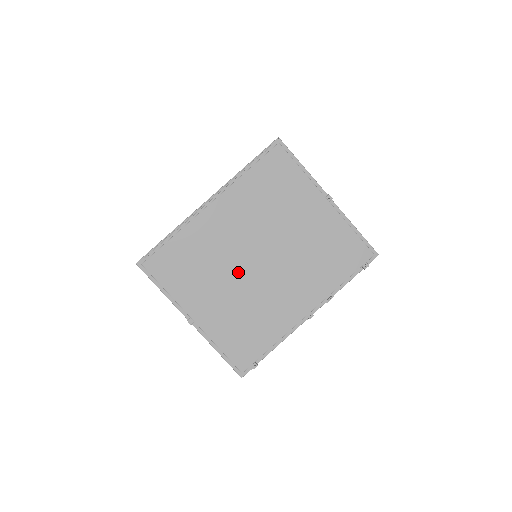
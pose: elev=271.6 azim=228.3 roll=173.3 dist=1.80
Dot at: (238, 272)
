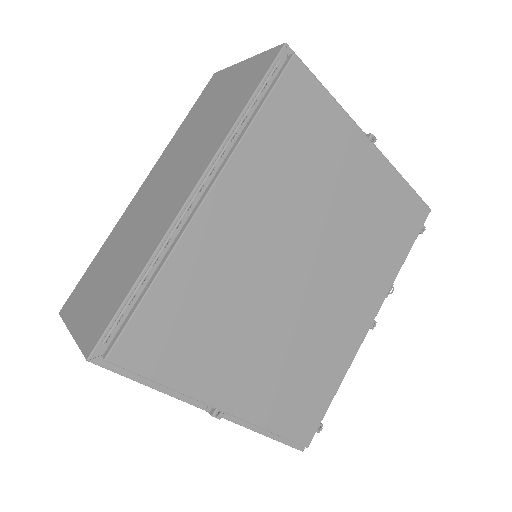
Dot at: (274, 303)
